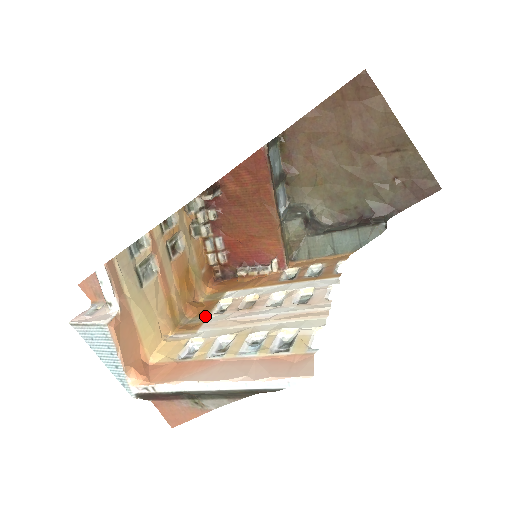
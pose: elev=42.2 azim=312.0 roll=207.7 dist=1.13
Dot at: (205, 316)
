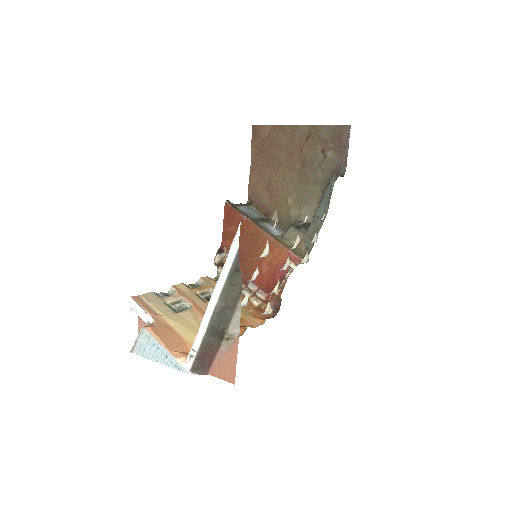
Dot at: occluded
